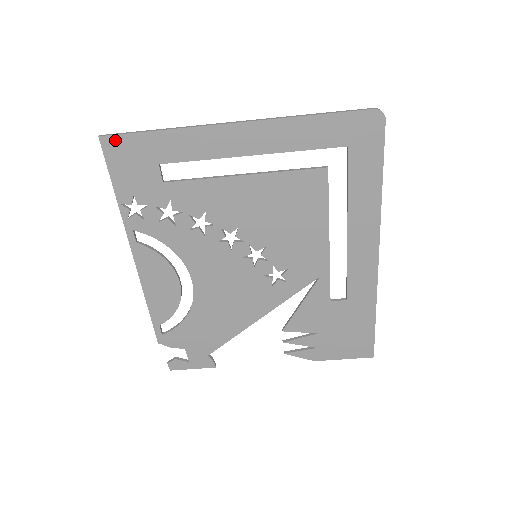
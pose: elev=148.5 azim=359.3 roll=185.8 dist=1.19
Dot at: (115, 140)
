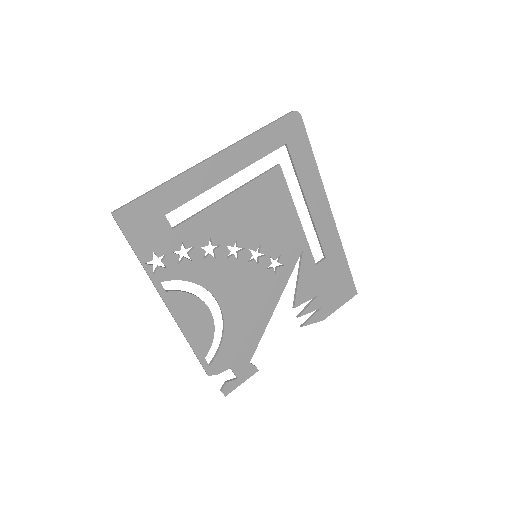
Dot at: (126, 210)
